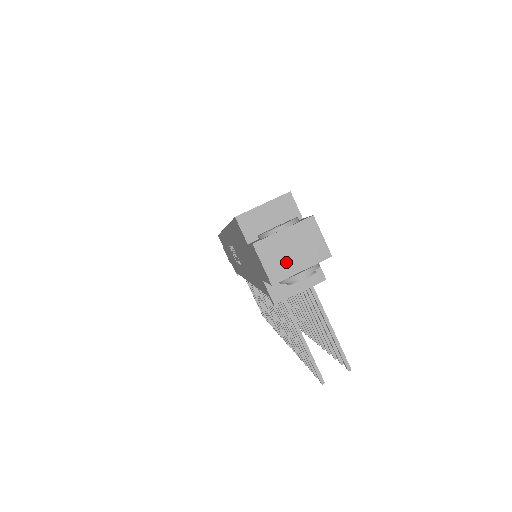
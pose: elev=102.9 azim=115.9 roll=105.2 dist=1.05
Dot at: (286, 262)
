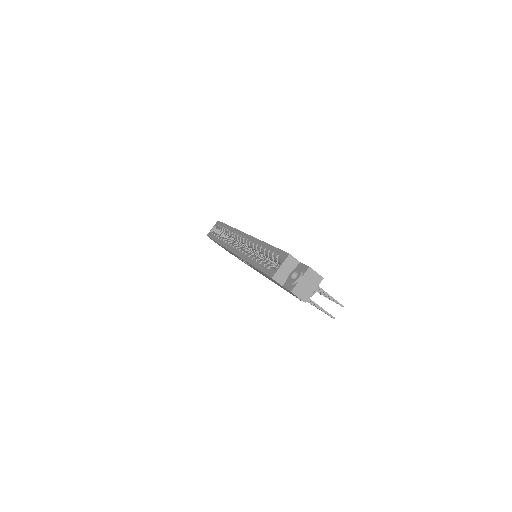
Dot at: (307, 291)
